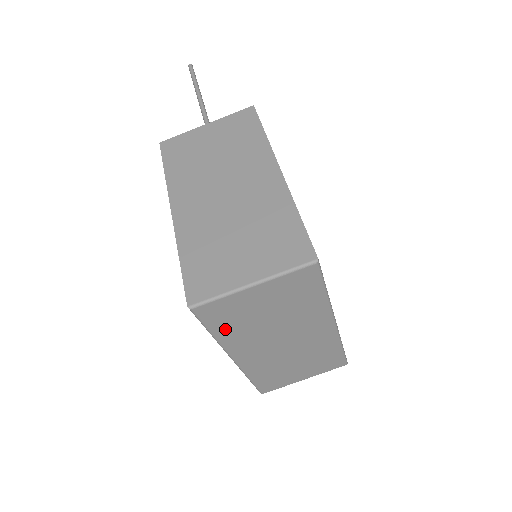
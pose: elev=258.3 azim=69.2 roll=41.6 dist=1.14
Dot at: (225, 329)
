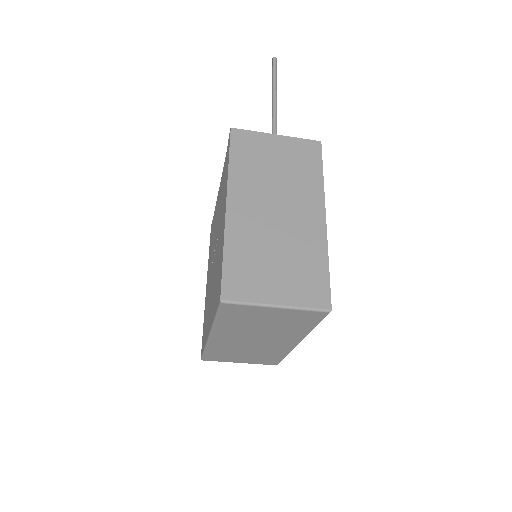
Dot at: (228, 320)
